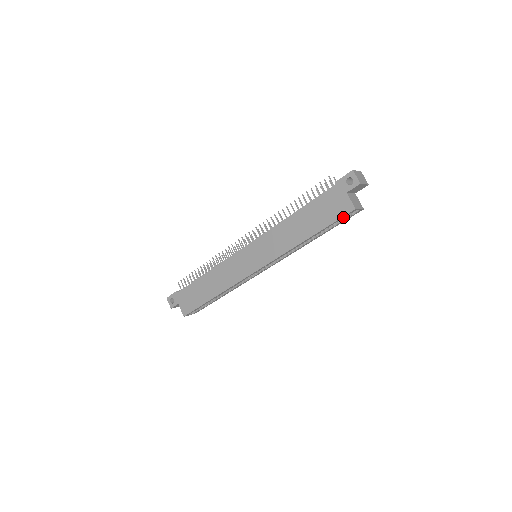
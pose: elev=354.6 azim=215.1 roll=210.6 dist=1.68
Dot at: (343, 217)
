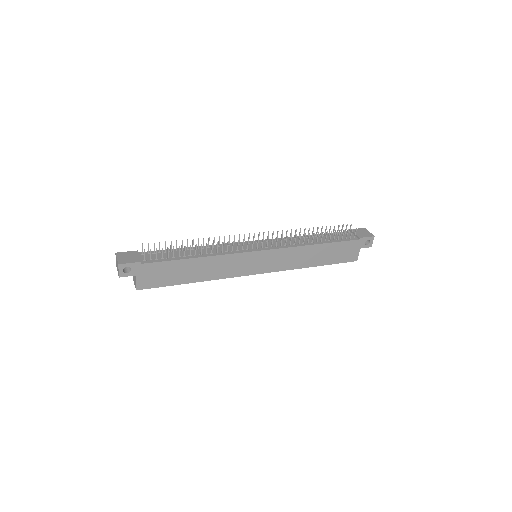
Dot at: (345, 261)
